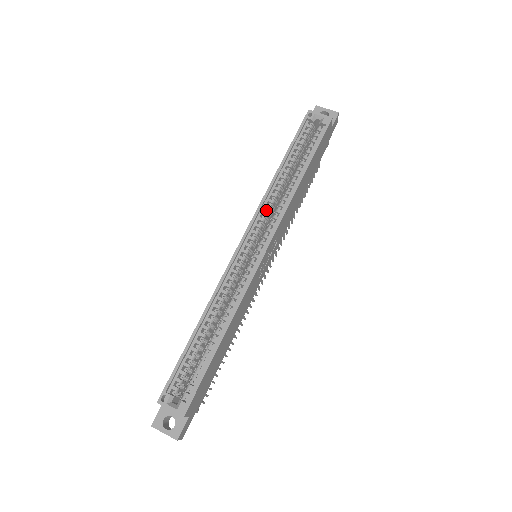
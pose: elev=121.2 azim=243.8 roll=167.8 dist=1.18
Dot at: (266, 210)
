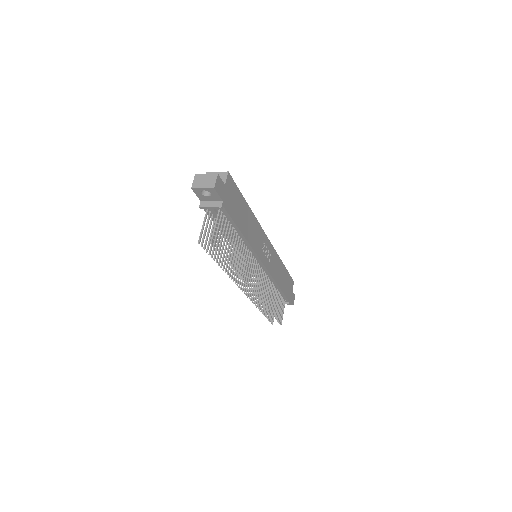
Dot at: occluded
